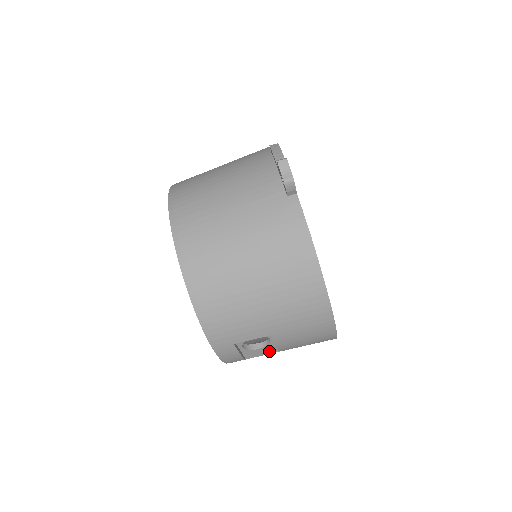
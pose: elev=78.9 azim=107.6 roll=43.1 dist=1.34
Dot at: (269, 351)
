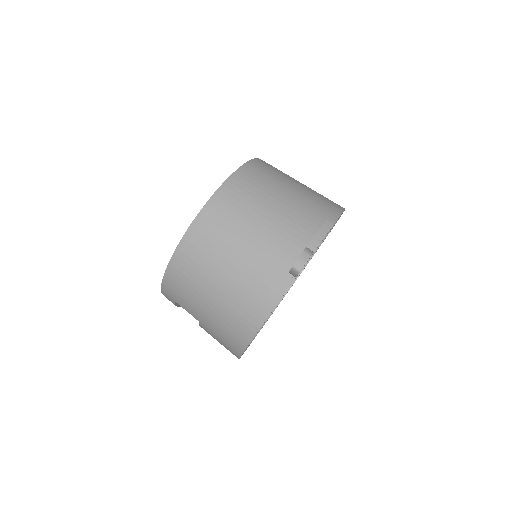
Dot at: occluded
